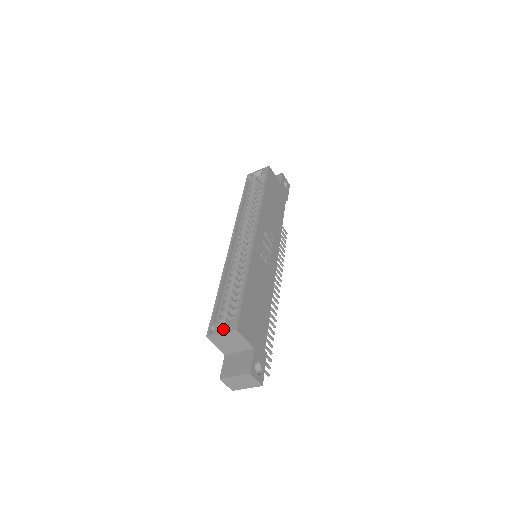
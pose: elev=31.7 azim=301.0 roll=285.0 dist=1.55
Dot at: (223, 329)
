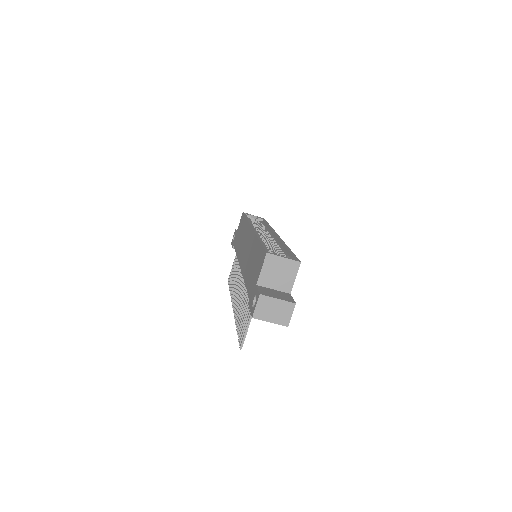
Dot at: occluded
